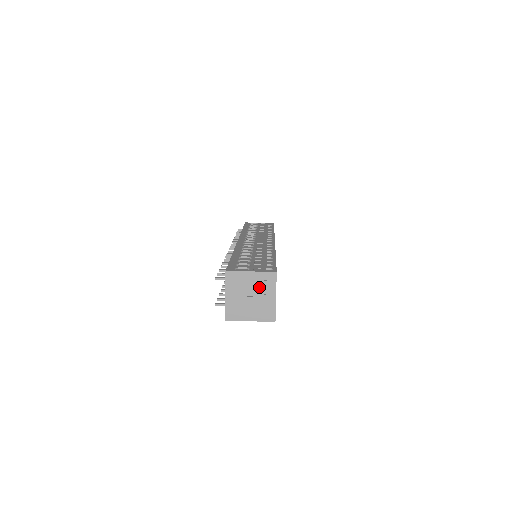
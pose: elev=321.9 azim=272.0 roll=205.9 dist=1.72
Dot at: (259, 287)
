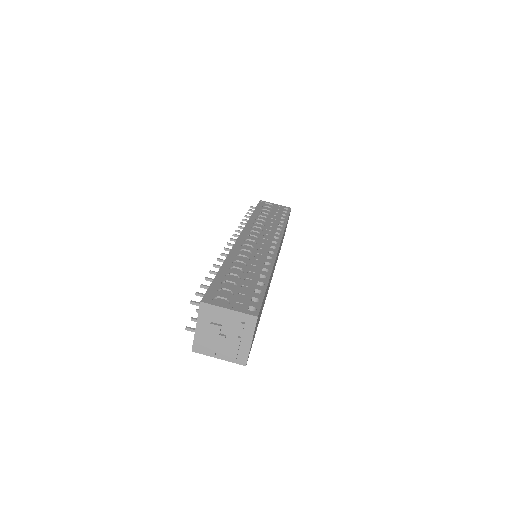
Dot at: (235, 327)
